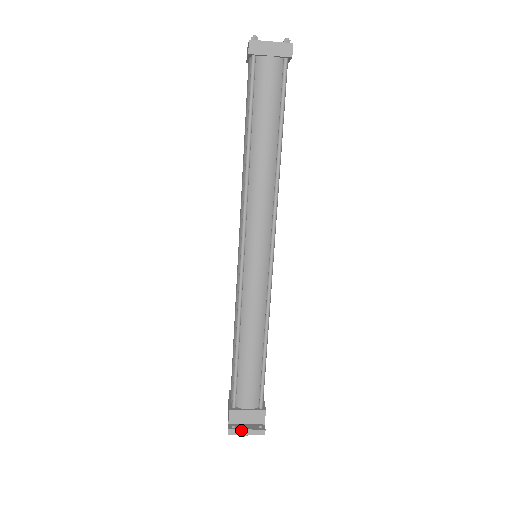
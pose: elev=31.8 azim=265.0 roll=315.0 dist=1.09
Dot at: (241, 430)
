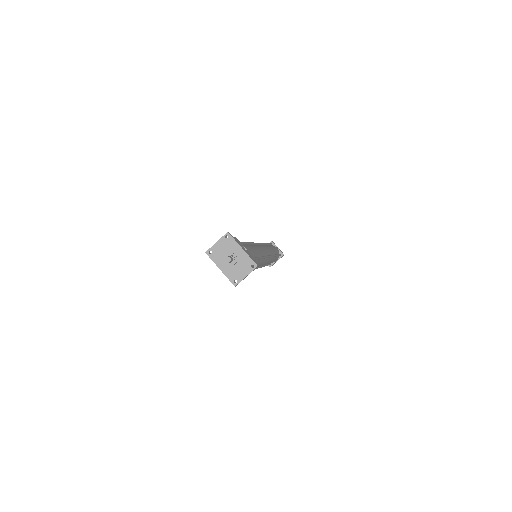
Dot at: (214, 246)
